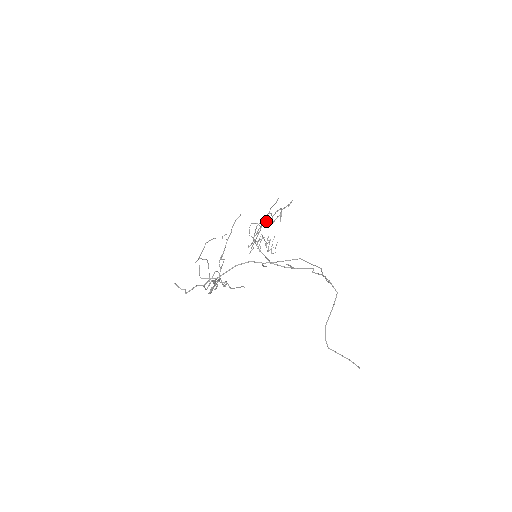
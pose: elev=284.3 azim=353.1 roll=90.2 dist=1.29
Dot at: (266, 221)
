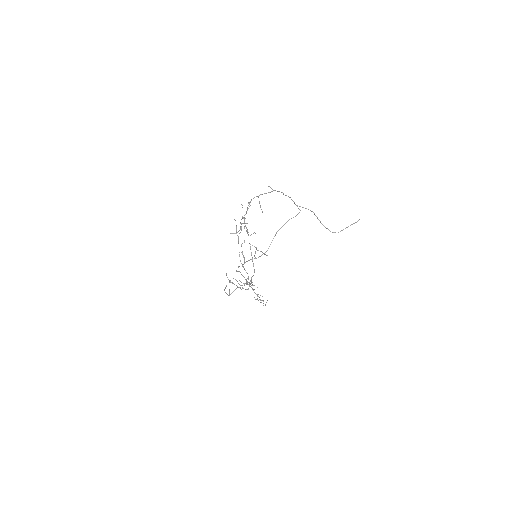
Dot at: (241, 244)
